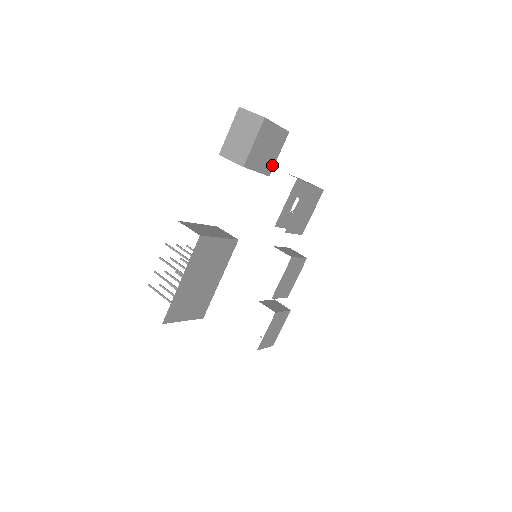
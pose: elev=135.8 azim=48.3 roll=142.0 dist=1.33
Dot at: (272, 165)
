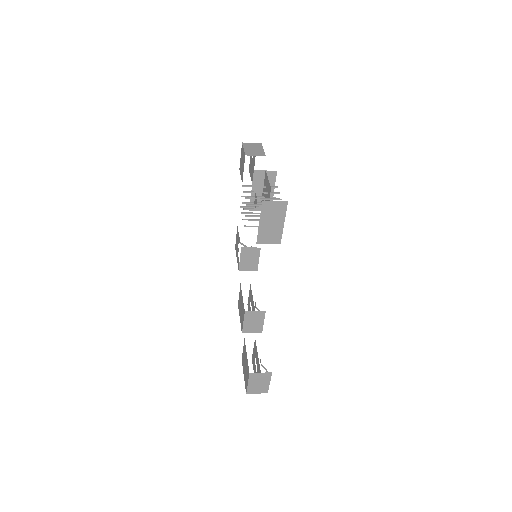
Dot at: occluded
